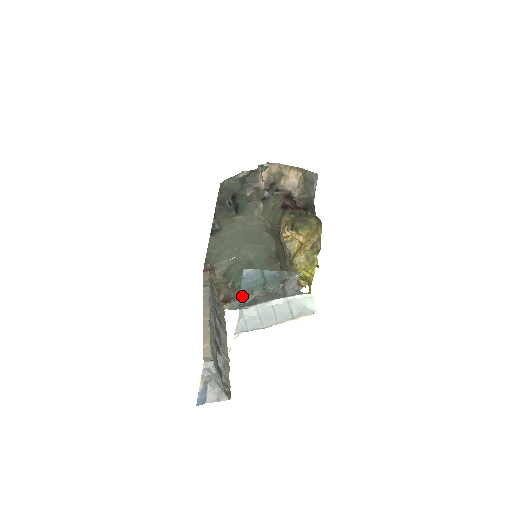
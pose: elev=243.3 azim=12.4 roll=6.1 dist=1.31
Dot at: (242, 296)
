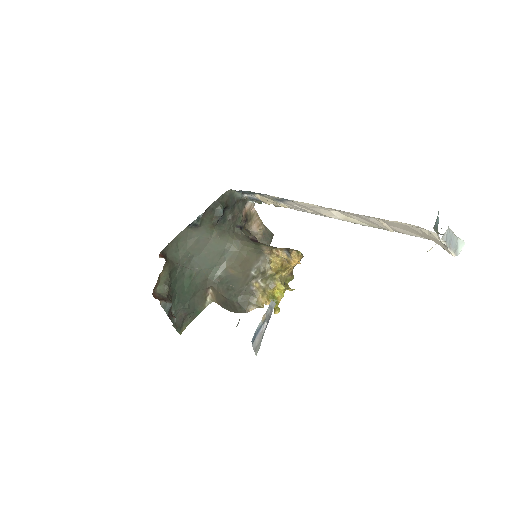
Dot at: (436, 221)
